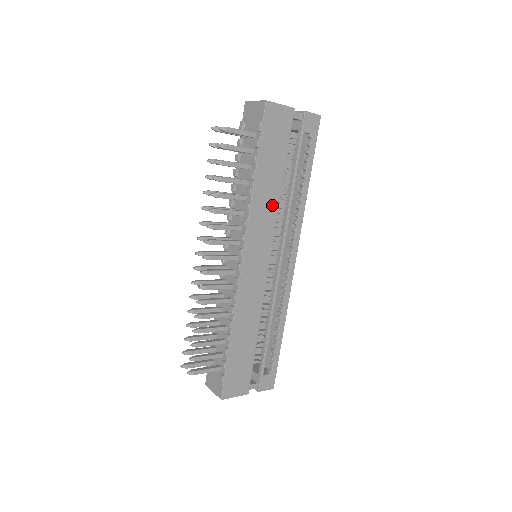
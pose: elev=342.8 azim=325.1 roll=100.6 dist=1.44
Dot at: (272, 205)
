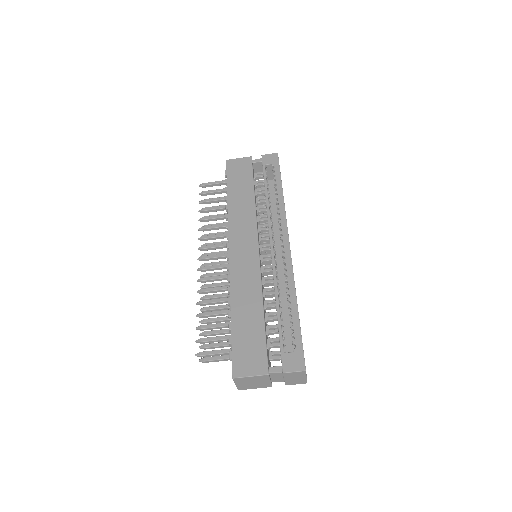
Dot at: (249, 210)
